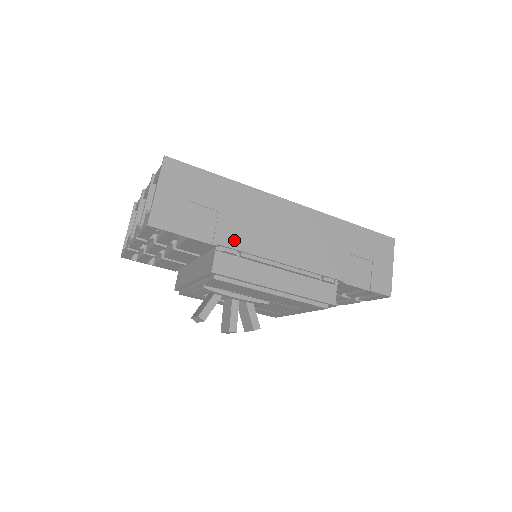
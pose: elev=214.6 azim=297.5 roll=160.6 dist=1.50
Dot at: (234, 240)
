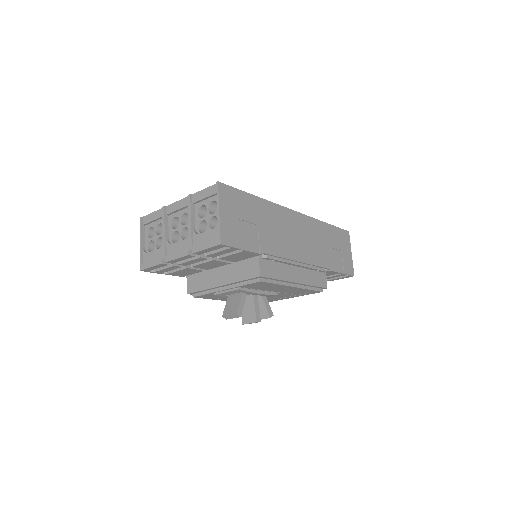
Dot at: (271, 248)
